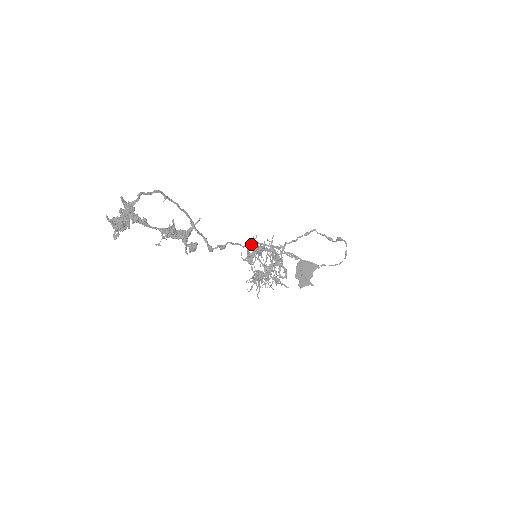
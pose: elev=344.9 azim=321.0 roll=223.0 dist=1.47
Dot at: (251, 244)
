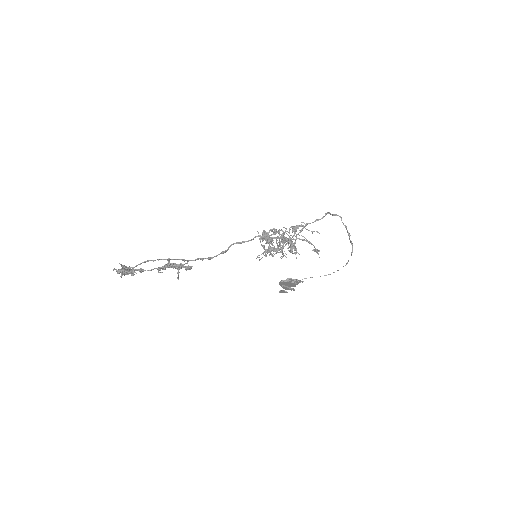
Dot at: (260, 238)
